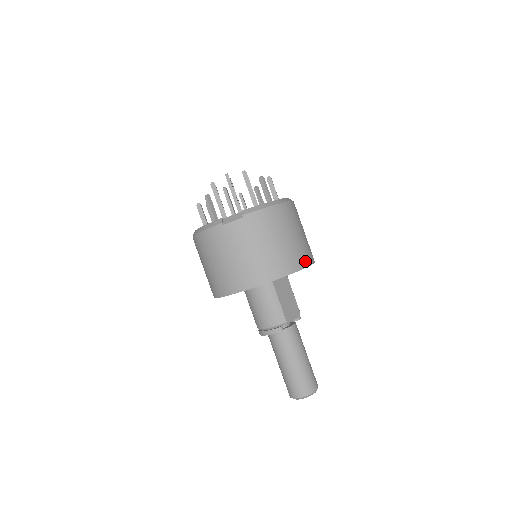
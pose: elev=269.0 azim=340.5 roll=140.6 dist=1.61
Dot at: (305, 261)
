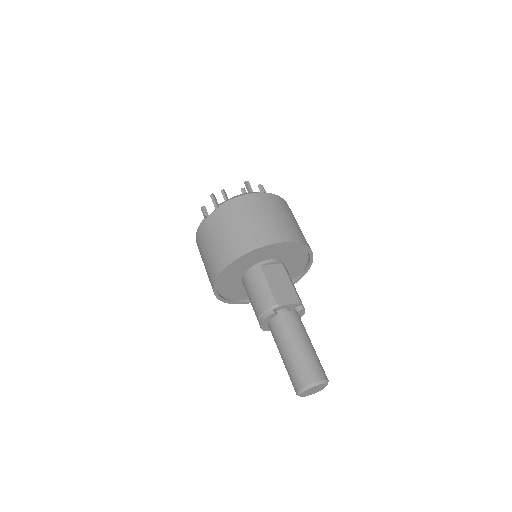
Dot at: (283, 237)
